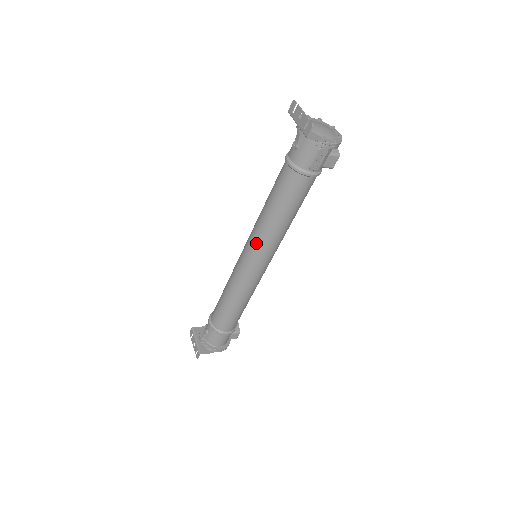
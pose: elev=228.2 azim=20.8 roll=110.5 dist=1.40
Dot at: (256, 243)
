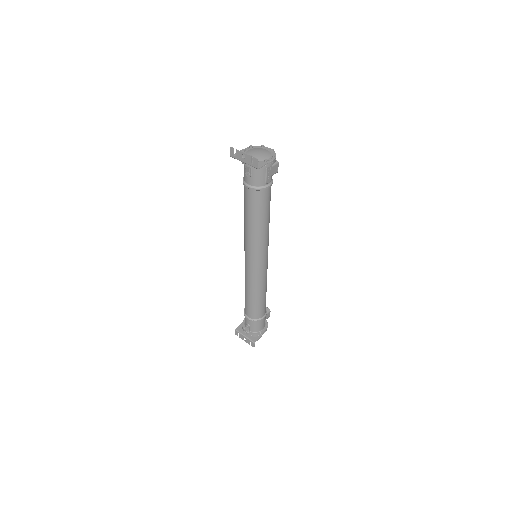
Dot at: (254, 249)
